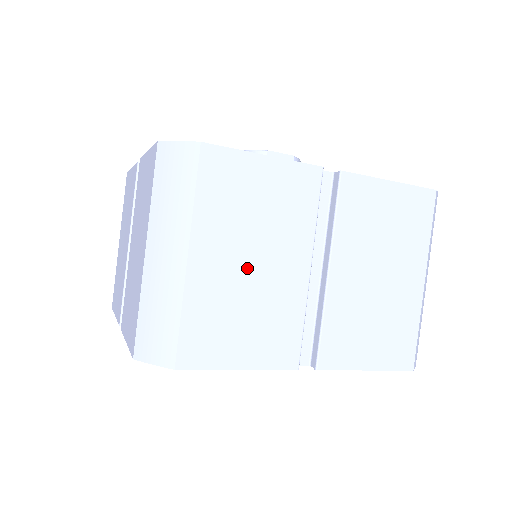
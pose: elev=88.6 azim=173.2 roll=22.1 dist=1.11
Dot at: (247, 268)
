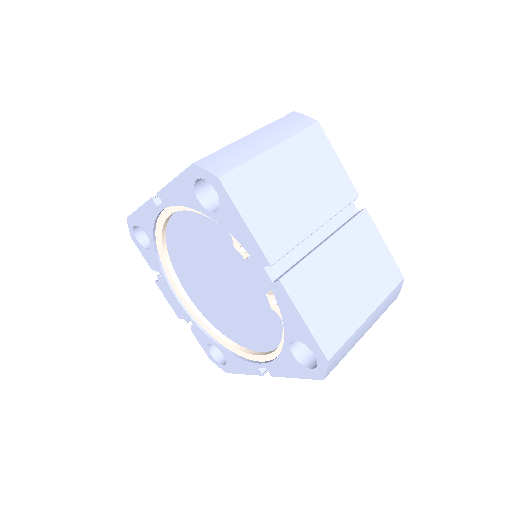
Dot at: (292, 186)
